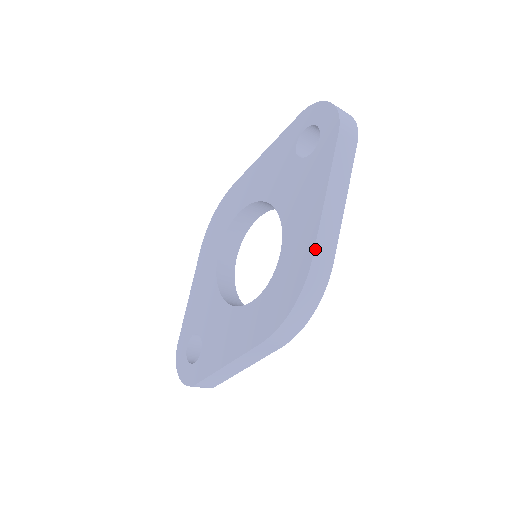
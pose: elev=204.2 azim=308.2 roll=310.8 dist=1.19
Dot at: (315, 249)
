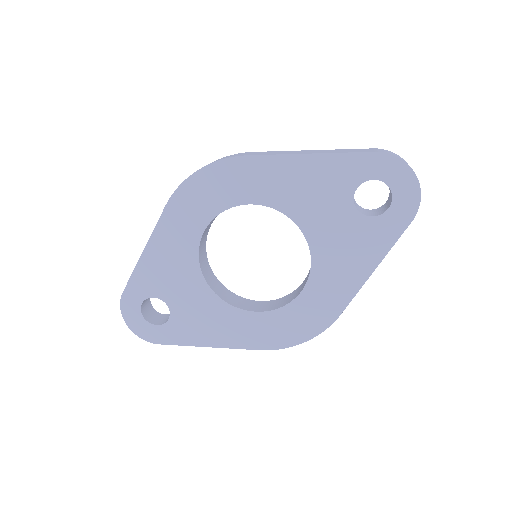
Dot at: occluded
